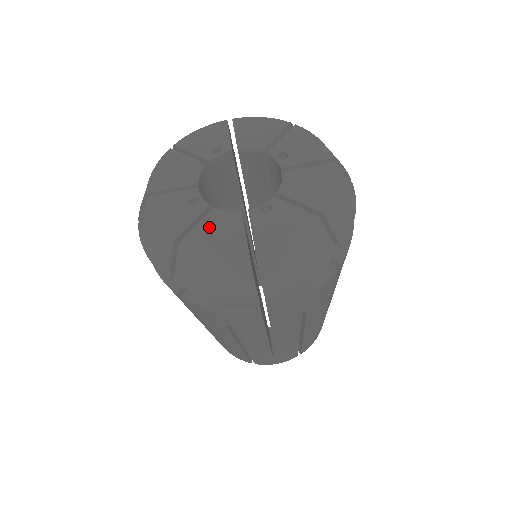
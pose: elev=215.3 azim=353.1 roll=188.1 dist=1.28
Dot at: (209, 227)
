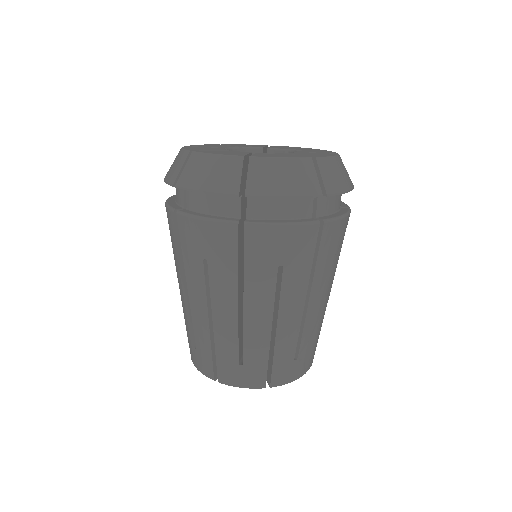
Dot at: (221, 151)
